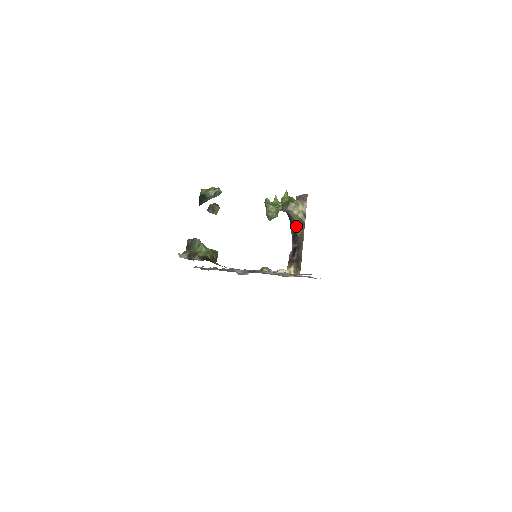
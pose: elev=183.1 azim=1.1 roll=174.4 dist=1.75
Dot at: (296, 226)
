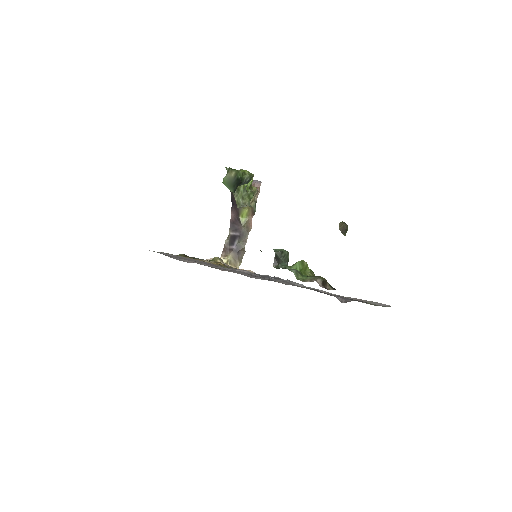
Dot at: (242, 213)
